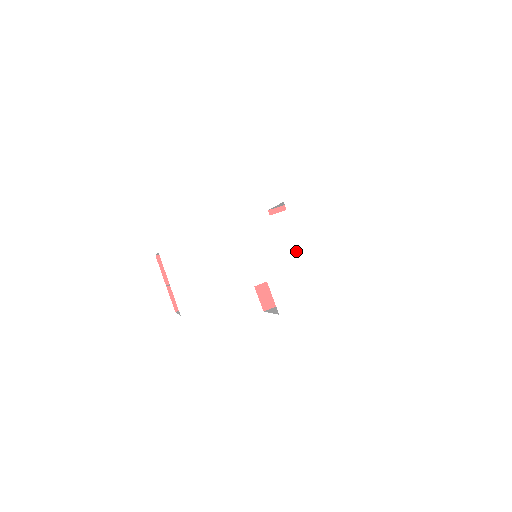
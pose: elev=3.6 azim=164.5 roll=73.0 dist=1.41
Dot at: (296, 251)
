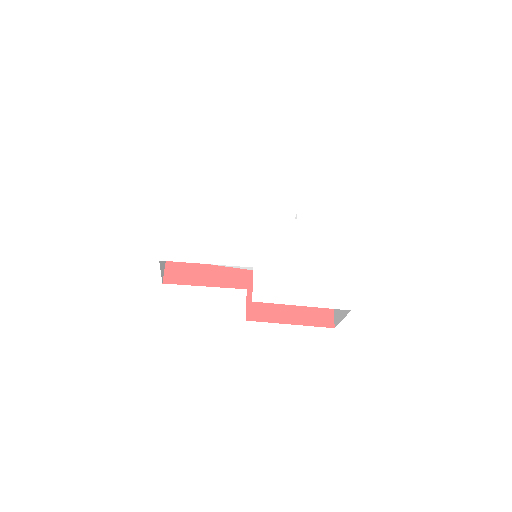
Dot at: (293, 255)
